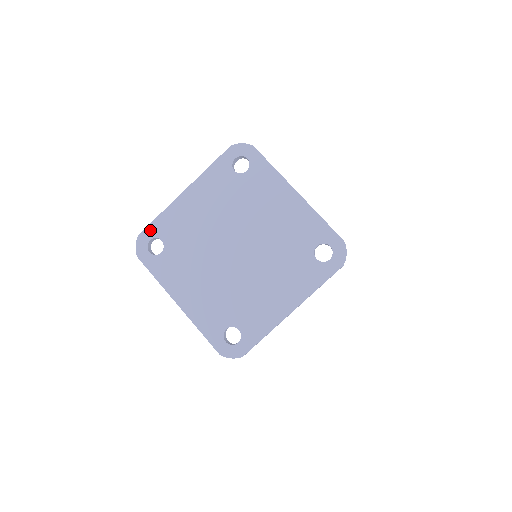
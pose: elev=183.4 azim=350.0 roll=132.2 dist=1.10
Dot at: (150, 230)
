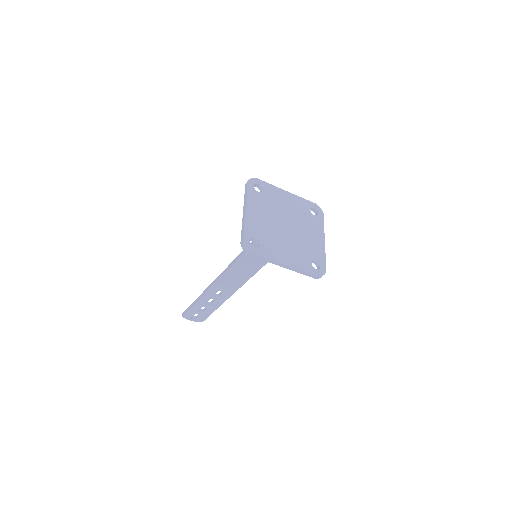
Dot at: (262, 182)
